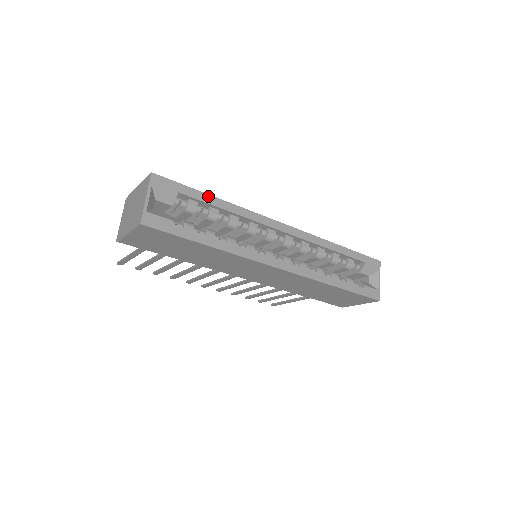
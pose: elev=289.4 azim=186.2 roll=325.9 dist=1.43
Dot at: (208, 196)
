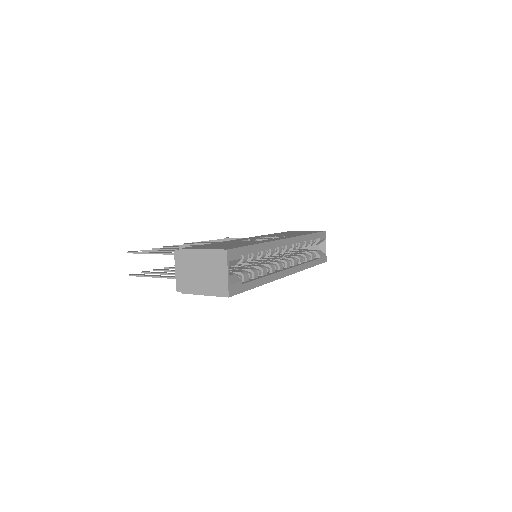
Dot at: (254, 246)
